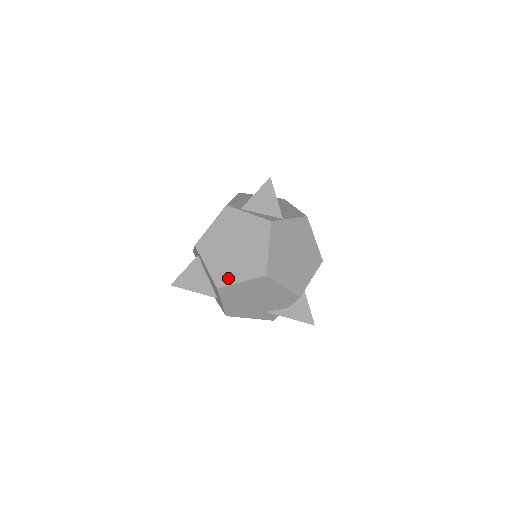
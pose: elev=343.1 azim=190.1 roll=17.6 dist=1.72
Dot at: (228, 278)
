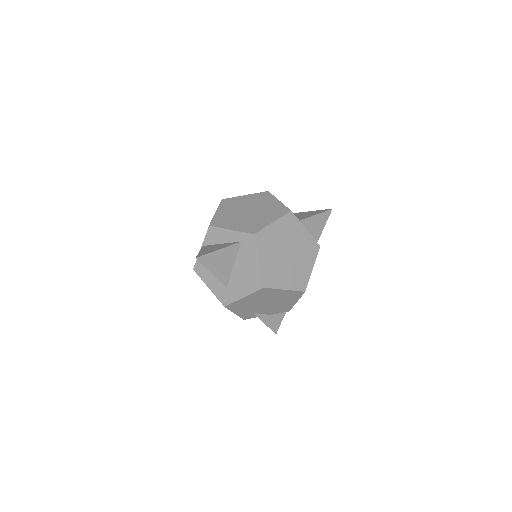
Dot at: (276, 281)
